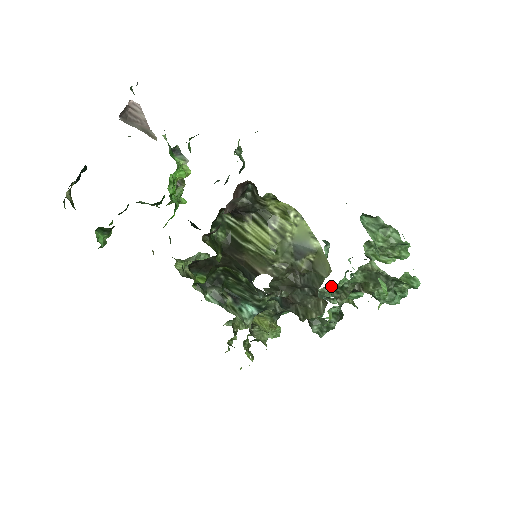
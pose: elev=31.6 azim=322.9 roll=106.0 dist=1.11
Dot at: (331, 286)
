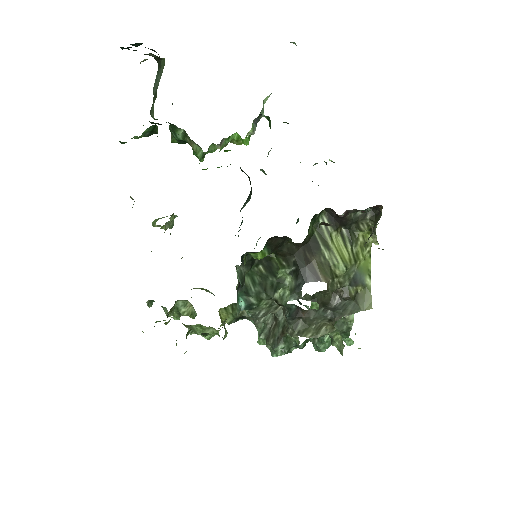
Dot at: occluded
